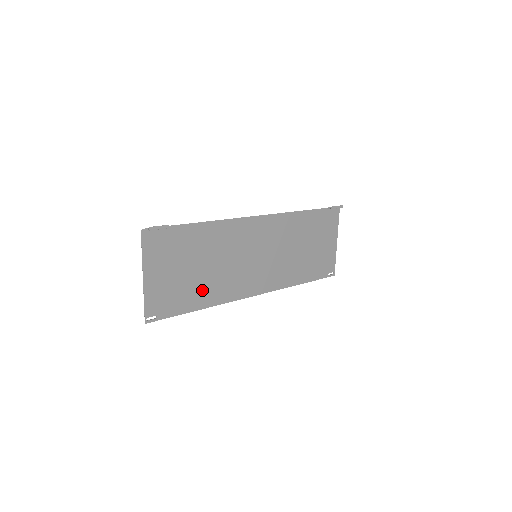
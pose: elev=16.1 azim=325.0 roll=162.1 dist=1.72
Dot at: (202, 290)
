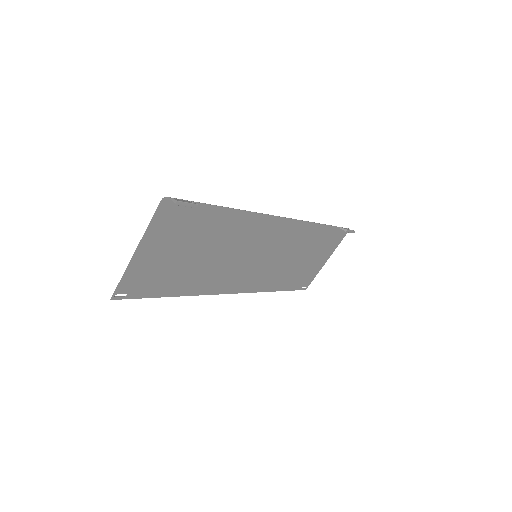
Dot at: (188, 277)
